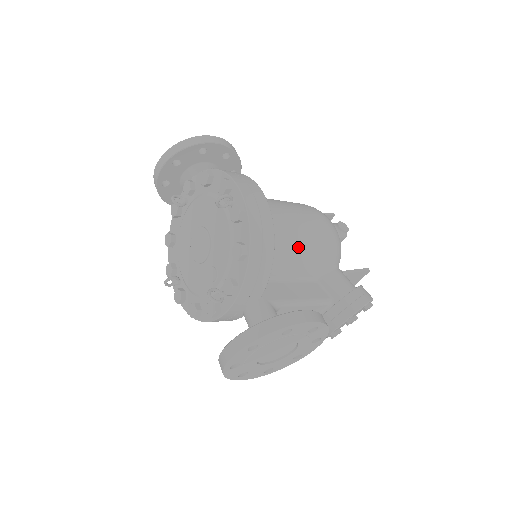
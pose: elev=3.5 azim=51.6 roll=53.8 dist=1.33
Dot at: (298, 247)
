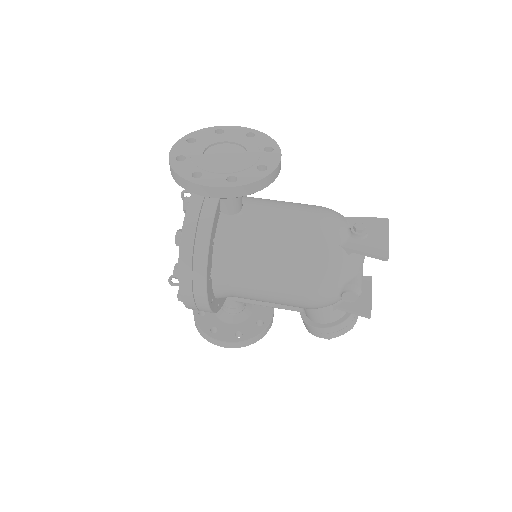
Dot at: (262, 301)
